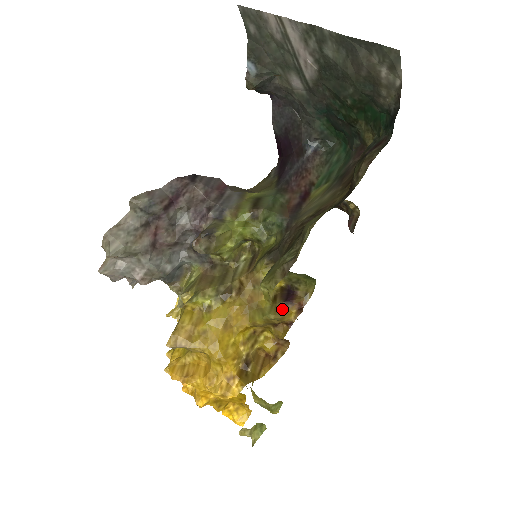
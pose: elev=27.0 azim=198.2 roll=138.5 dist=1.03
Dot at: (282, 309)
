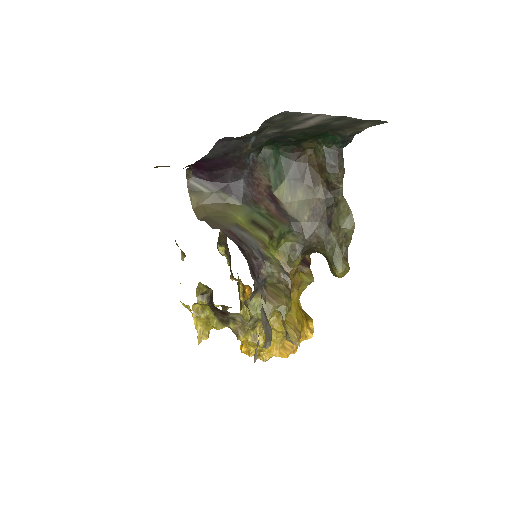
Dot at: (310, 272)
